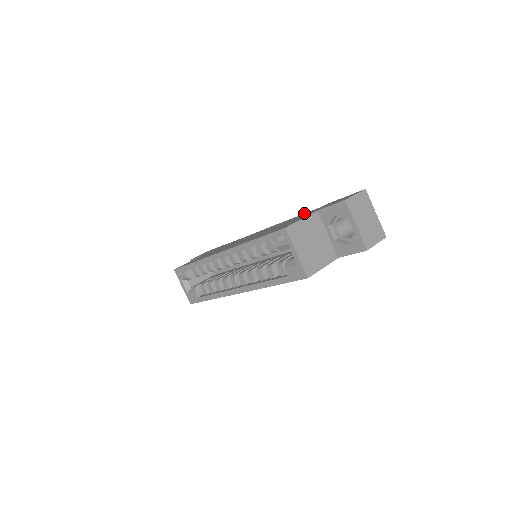
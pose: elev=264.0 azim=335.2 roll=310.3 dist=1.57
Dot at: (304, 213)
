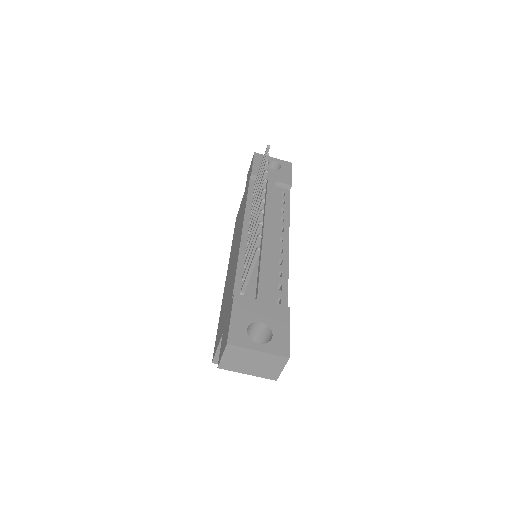
Dot at: (234, 278)
